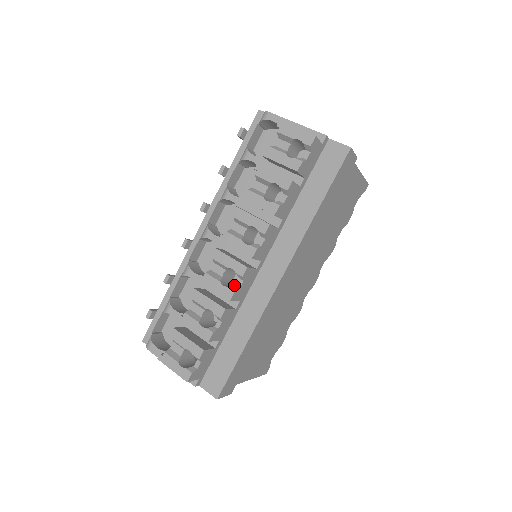
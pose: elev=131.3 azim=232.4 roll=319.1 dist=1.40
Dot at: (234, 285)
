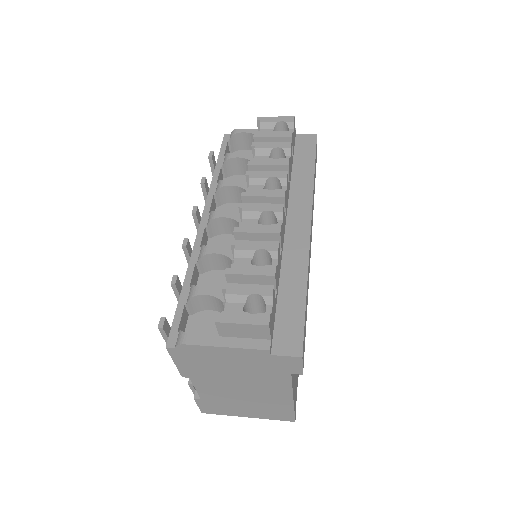
Dot at: occluded
